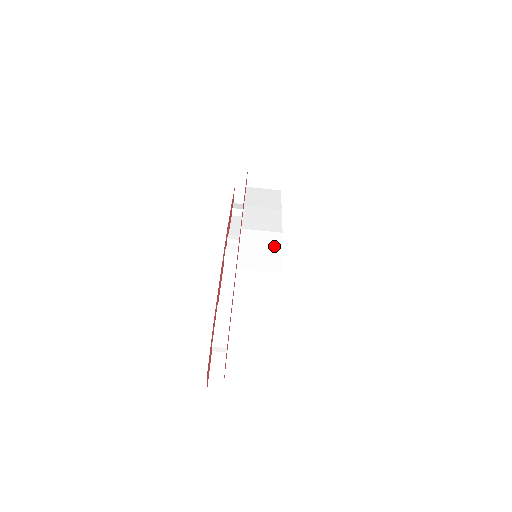
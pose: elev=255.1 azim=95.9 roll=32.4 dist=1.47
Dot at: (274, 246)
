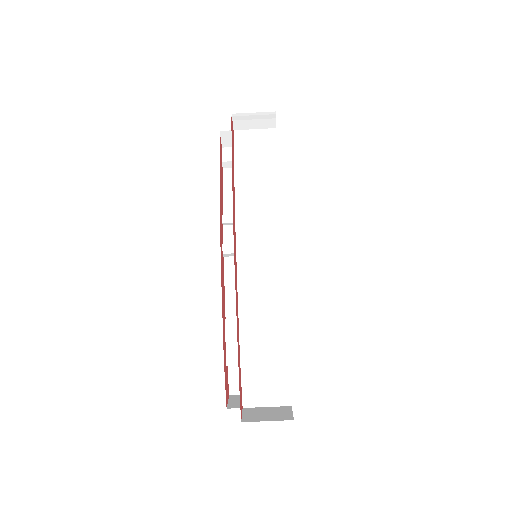
Dot at: (274, 245)
